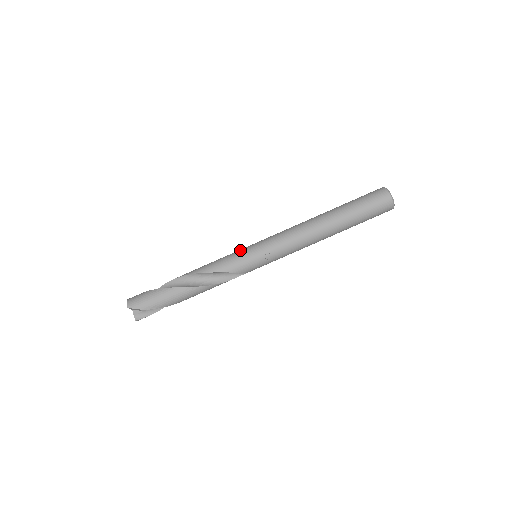
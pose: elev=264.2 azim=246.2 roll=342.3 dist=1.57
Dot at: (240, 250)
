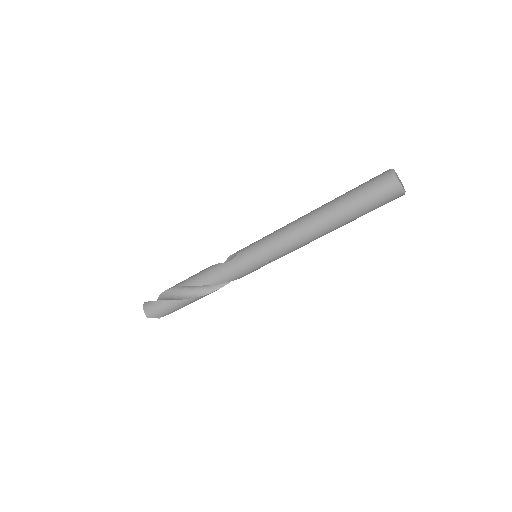
Dot at: (239, 259)
